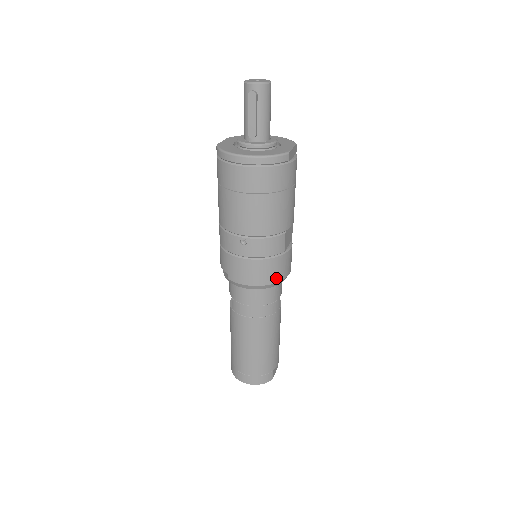
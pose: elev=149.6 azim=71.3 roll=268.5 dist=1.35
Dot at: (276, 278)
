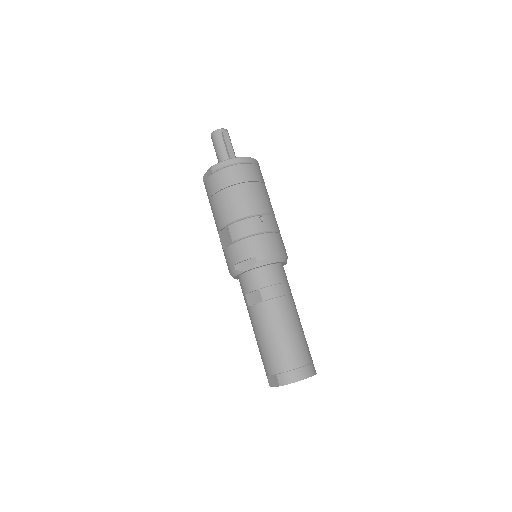
Dot at: (286, 253)
